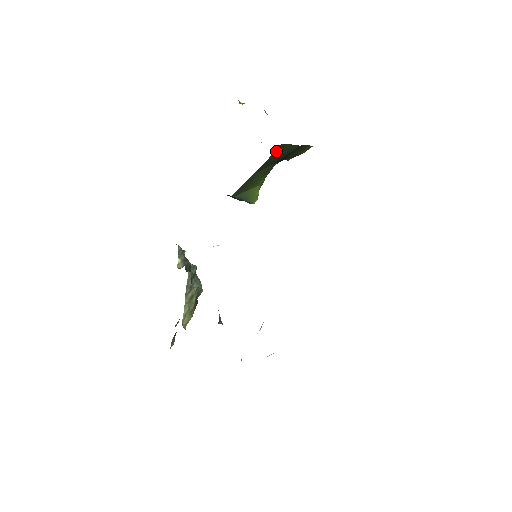
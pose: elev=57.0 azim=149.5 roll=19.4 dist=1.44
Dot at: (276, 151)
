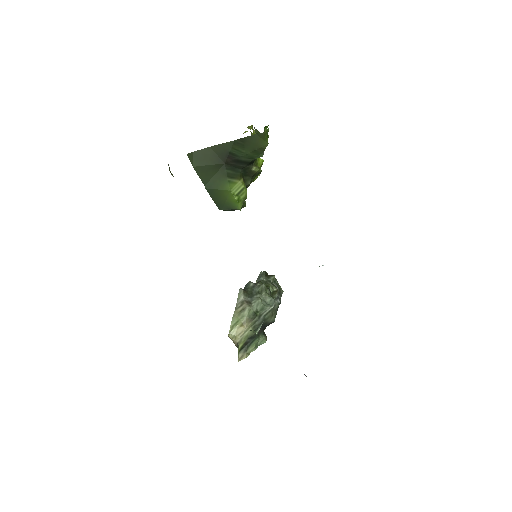
Dot at: (199, 158)
